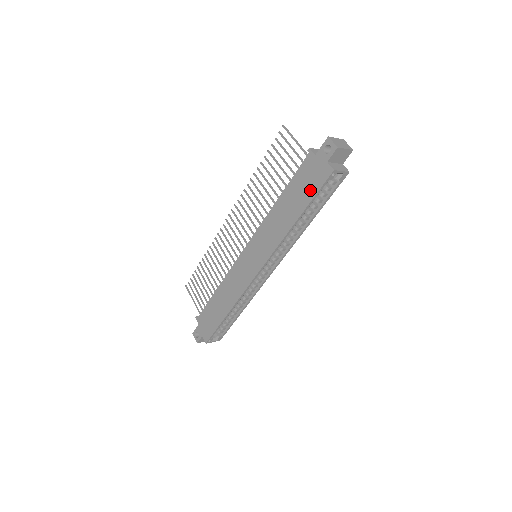
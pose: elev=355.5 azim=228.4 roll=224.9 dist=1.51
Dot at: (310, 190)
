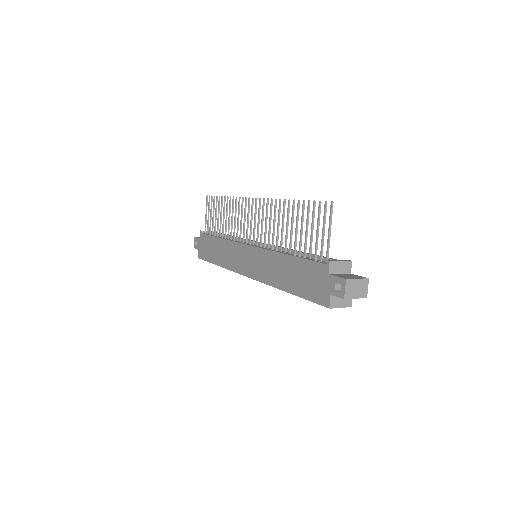
Dot at: (307, 290)
